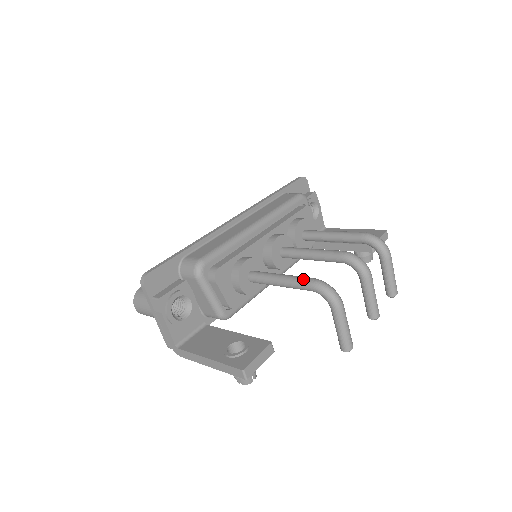
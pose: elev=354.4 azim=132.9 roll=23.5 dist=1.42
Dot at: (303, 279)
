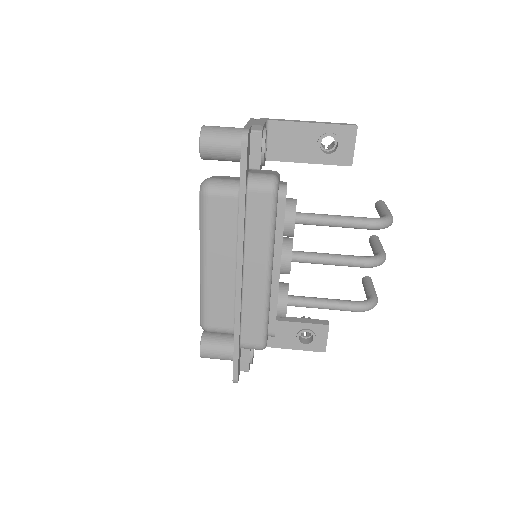
Dot at: (349, 310)
